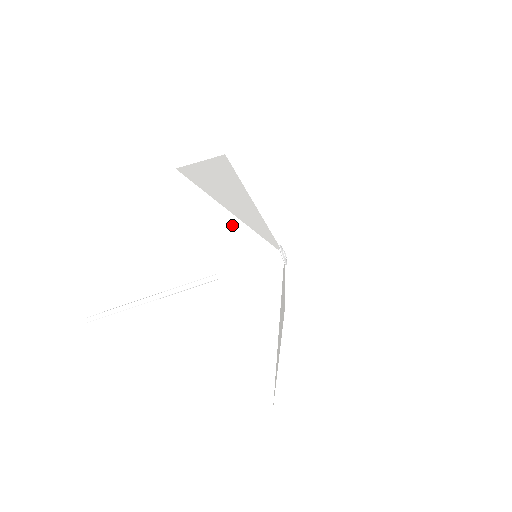
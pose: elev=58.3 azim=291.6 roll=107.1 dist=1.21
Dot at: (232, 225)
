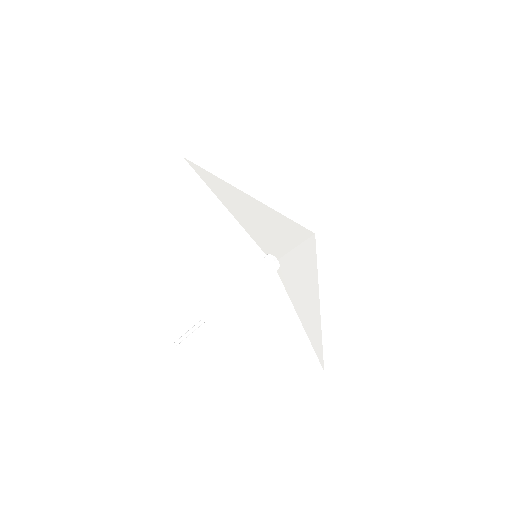
Dot at: (216, 289)
